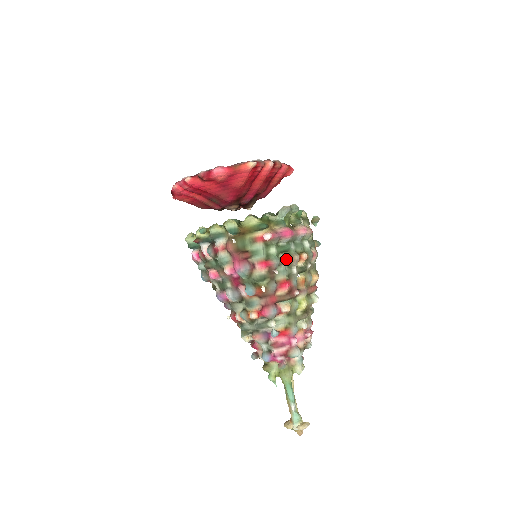
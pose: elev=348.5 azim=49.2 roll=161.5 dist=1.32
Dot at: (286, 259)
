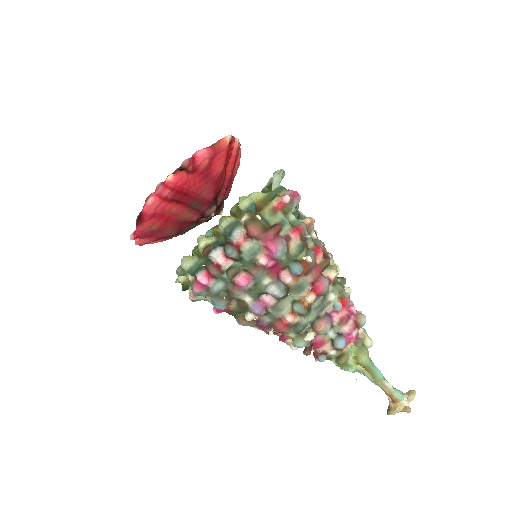
Dot at: (307, 221)
